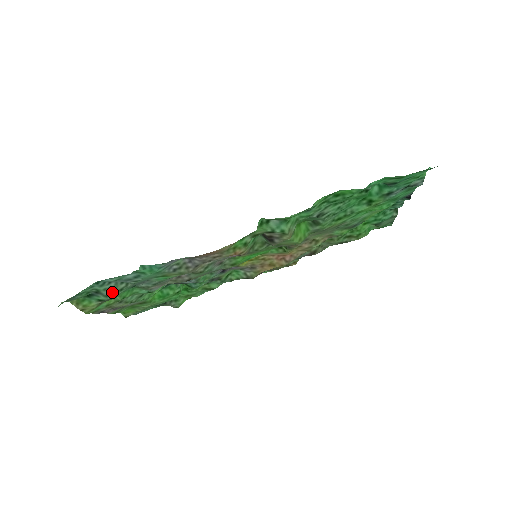
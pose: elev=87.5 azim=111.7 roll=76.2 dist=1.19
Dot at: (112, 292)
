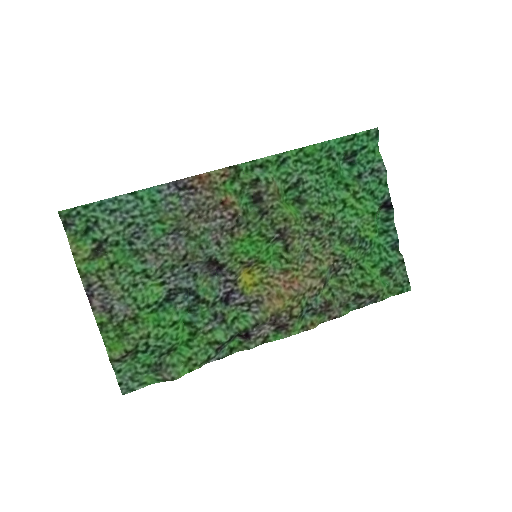
Dot at: (109, 231)
